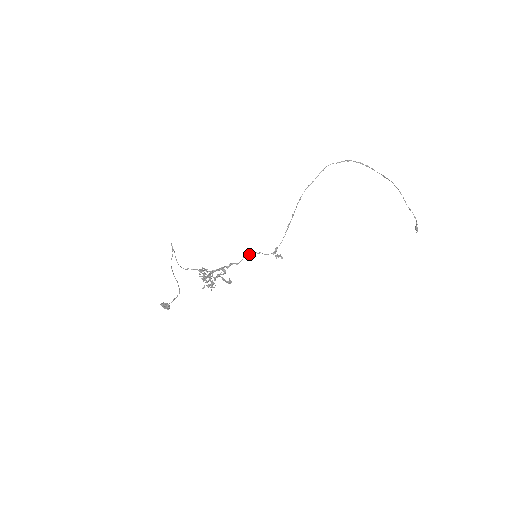
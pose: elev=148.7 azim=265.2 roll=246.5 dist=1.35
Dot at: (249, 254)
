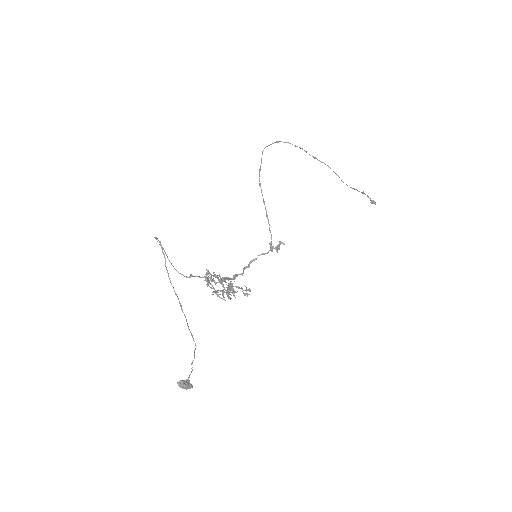
Dot at: (247, 266)
